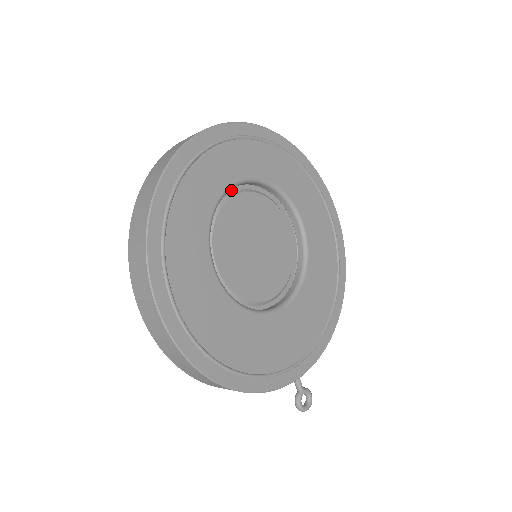
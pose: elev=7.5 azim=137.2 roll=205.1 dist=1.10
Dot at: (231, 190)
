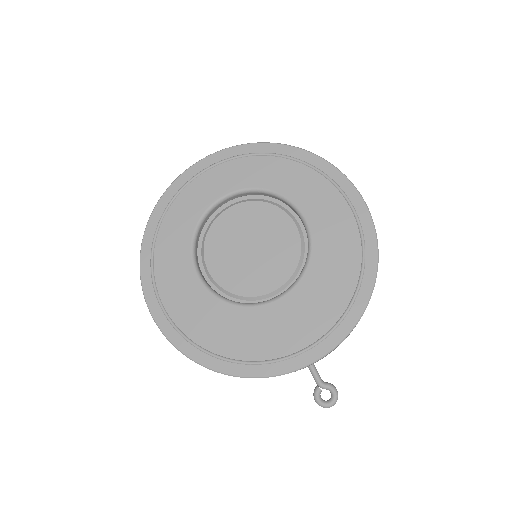
Dot at: (226, 206)
